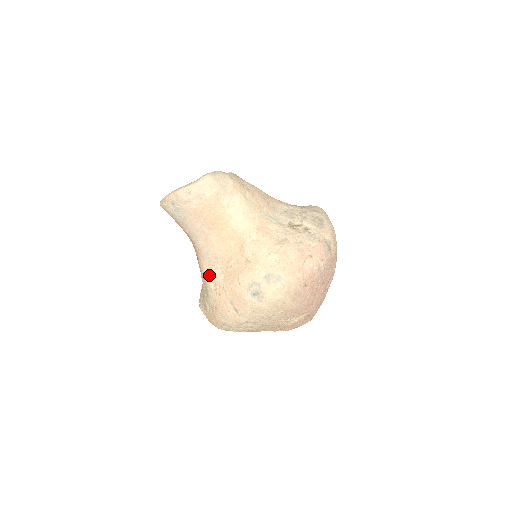
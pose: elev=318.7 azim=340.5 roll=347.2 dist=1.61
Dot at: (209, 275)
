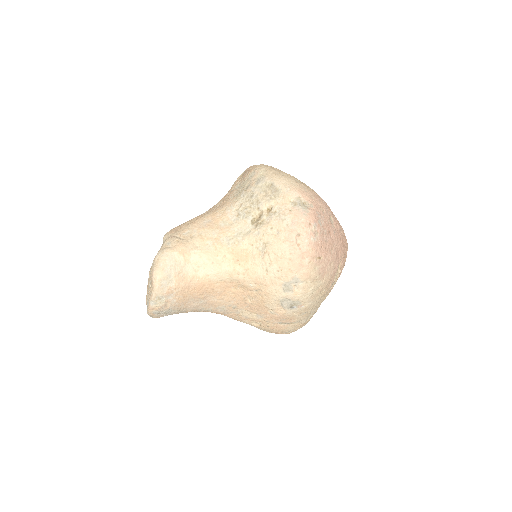
Dot at: (243, 320)
